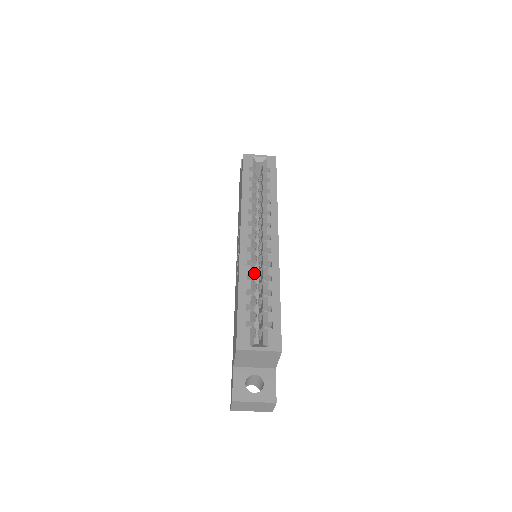
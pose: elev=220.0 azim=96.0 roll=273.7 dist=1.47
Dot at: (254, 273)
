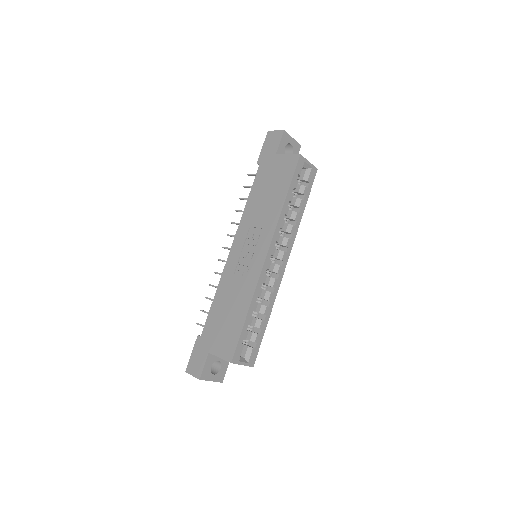
Dot at: occluded
